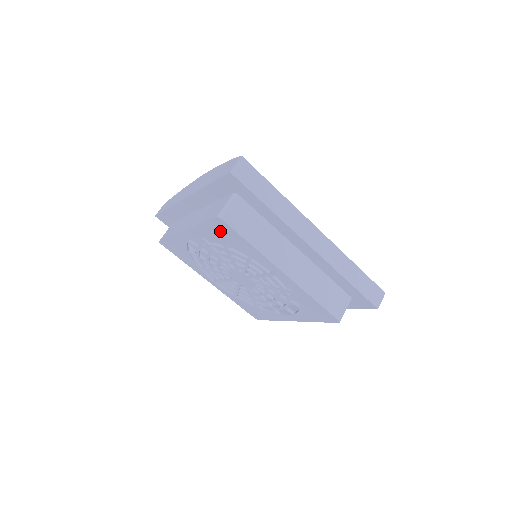
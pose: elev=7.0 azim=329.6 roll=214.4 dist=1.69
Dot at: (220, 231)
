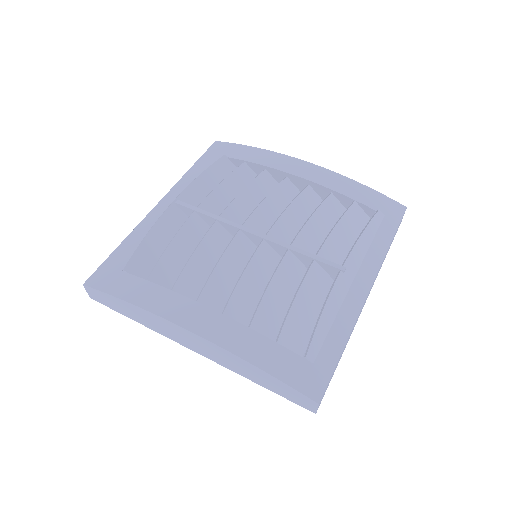
Dot at: occluded
